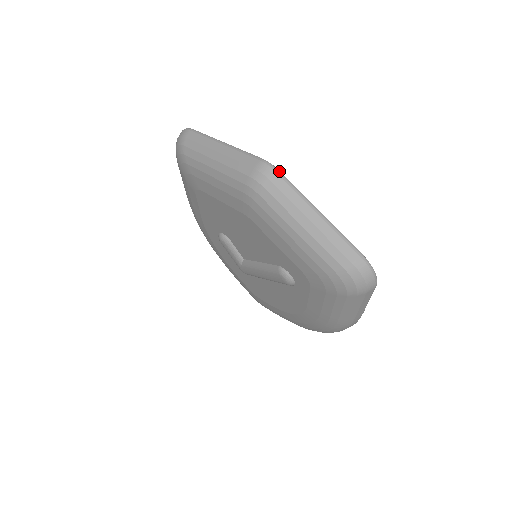
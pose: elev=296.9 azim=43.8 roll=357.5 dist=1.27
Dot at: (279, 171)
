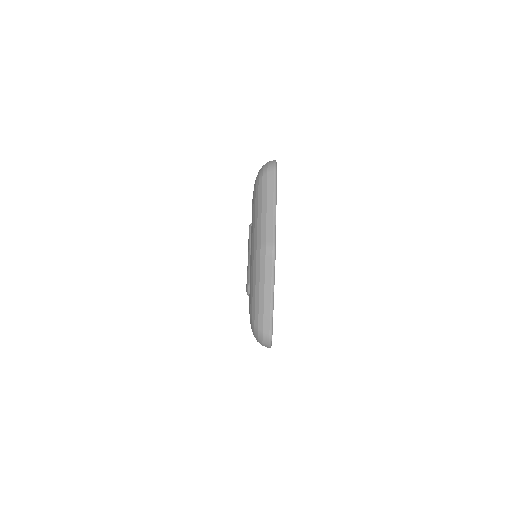
Dot at: (275, 259)
